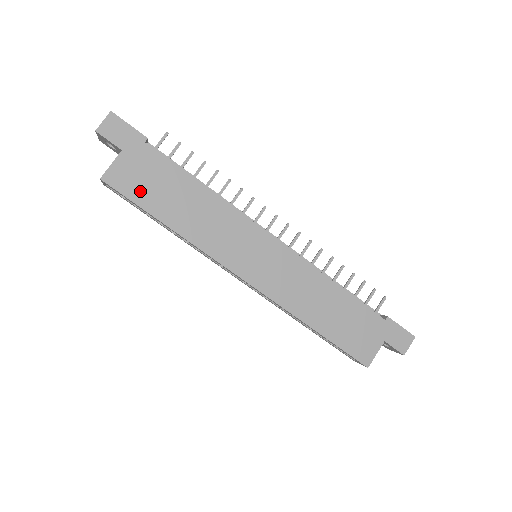
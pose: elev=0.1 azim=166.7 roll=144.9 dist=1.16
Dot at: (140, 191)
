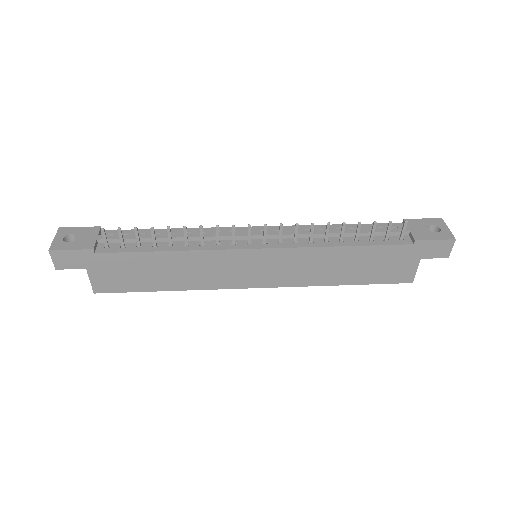
Dot at: (127, 283)
